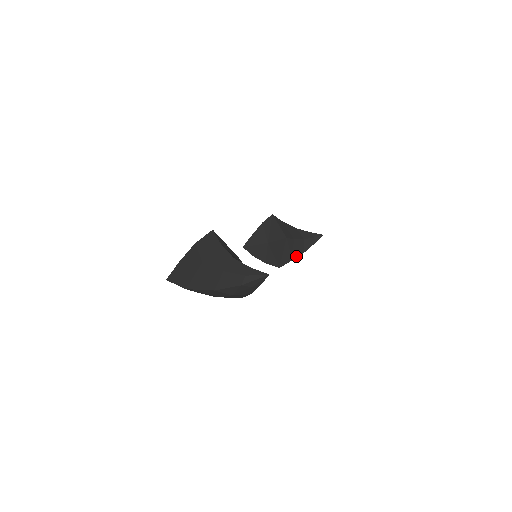
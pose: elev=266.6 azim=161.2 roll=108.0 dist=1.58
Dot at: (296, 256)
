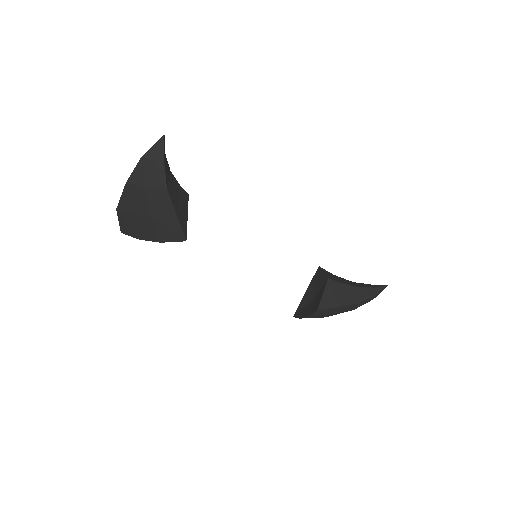
Dot at: (346, 304)
